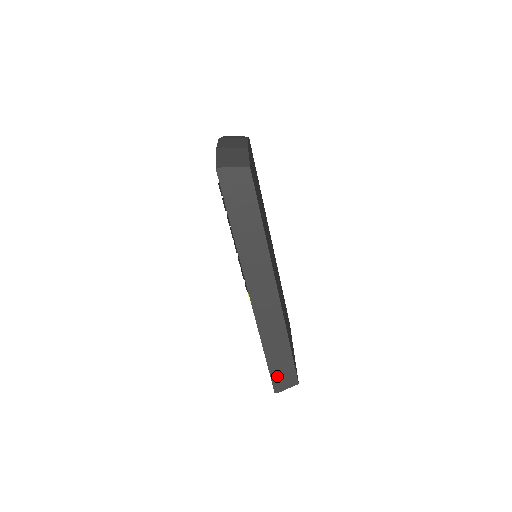
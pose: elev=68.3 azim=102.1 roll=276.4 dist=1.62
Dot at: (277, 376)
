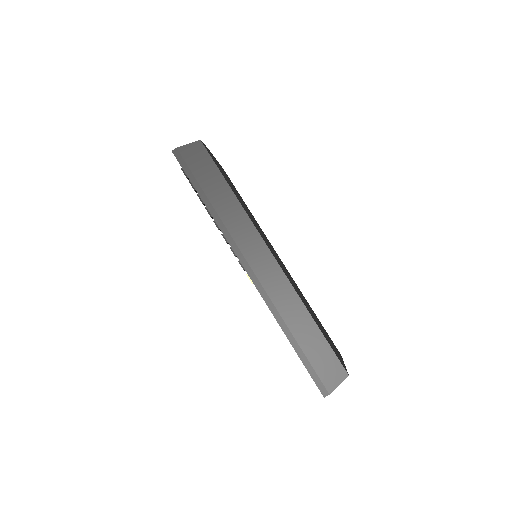
Dot at: (316, 369)
